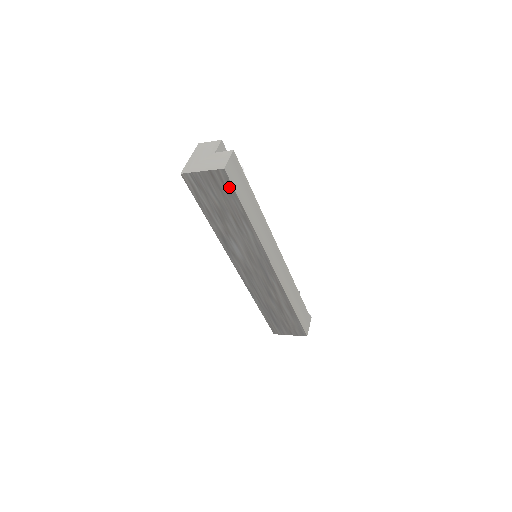
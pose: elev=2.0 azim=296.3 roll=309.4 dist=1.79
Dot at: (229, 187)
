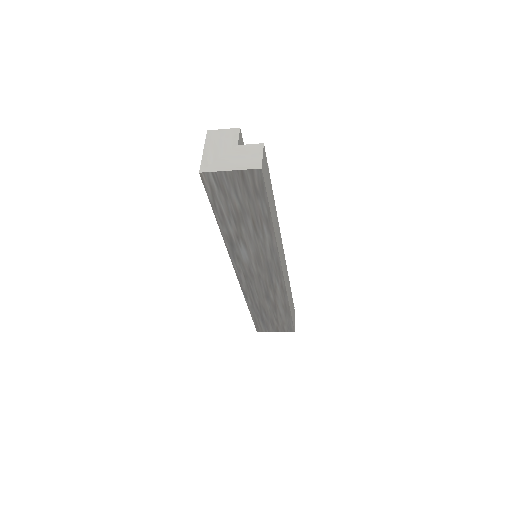
Dot at: (260, 189)
